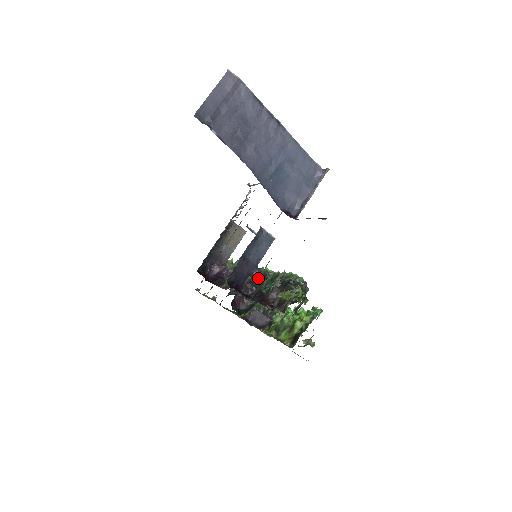
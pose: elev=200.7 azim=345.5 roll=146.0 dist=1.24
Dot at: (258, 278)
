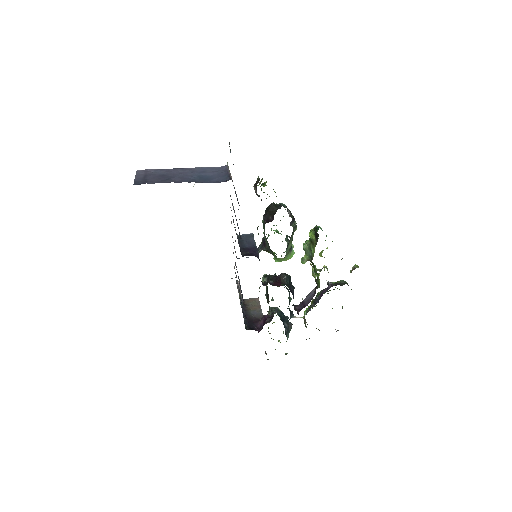
Dot at: (264, 249)
